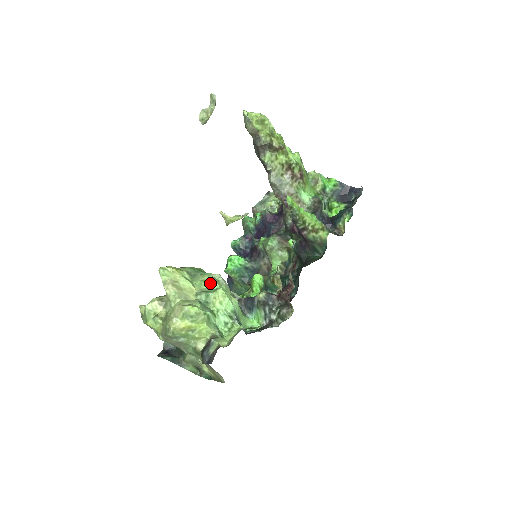
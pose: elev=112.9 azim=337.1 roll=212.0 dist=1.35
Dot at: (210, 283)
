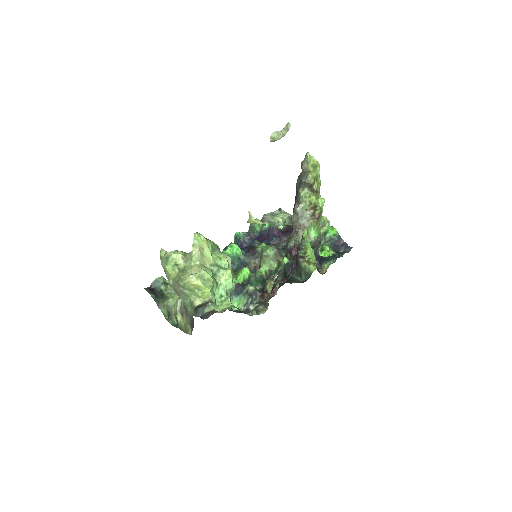
Dot at: (223, 261)
